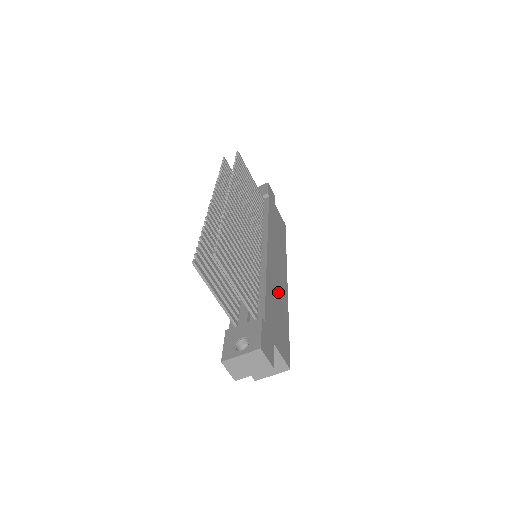
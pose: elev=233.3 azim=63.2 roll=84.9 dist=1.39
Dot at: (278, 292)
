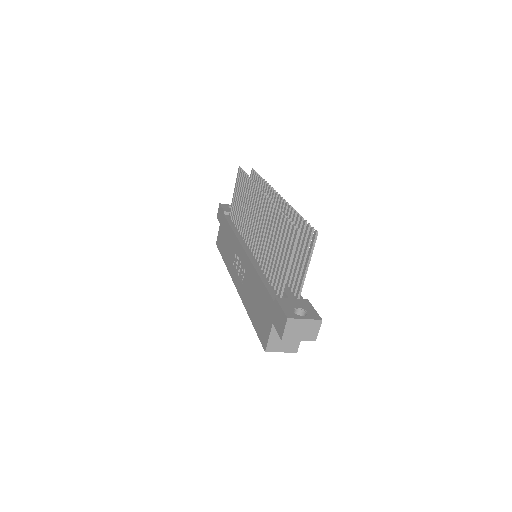
Dot at: occluded
